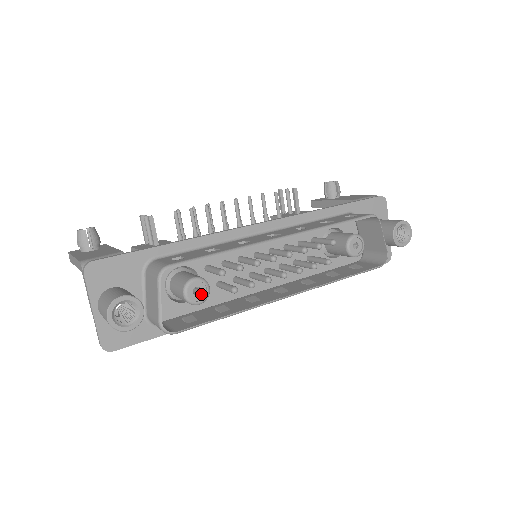
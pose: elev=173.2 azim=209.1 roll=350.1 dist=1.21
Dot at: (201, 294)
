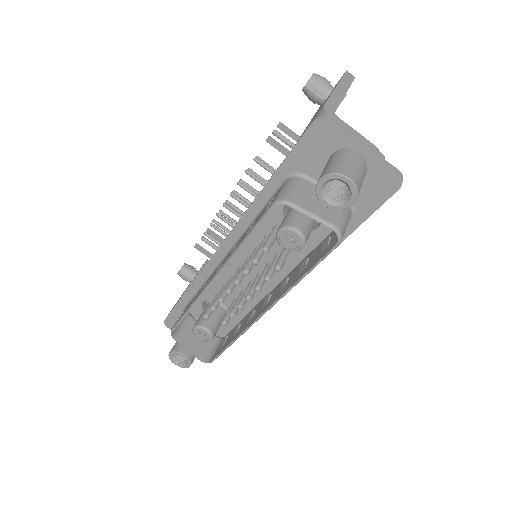
Dot at: (206, 334)
